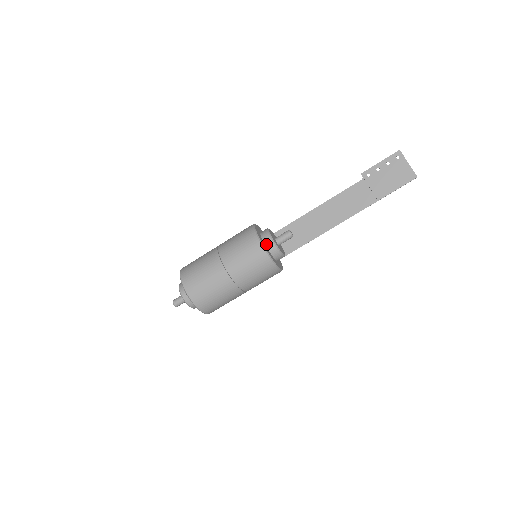
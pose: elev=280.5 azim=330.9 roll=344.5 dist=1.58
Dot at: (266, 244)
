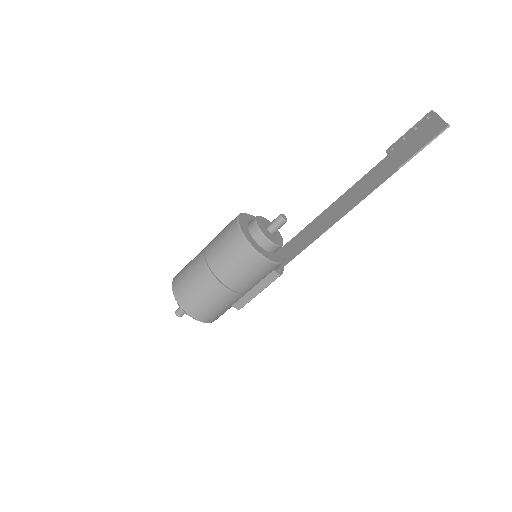
Dot at: (249, 225)
